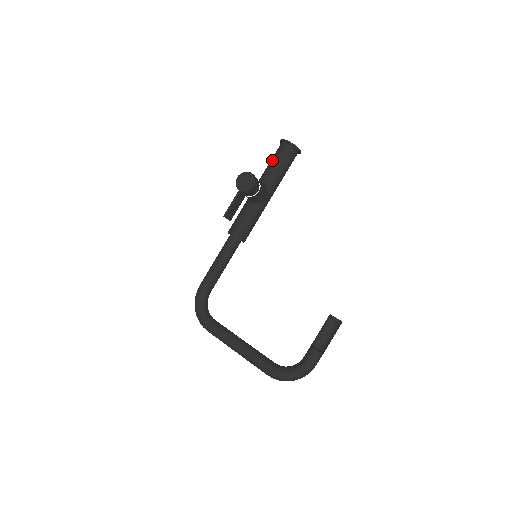
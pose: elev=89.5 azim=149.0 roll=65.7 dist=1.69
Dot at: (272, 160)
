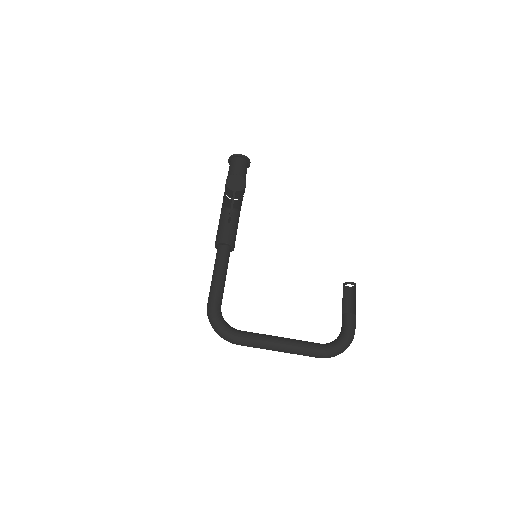
Dot at: (232, 172)
